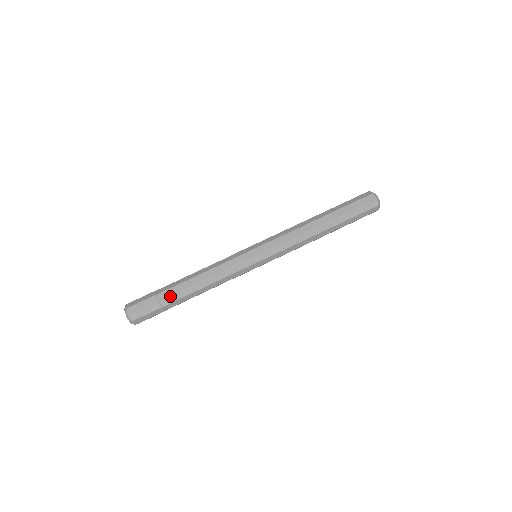
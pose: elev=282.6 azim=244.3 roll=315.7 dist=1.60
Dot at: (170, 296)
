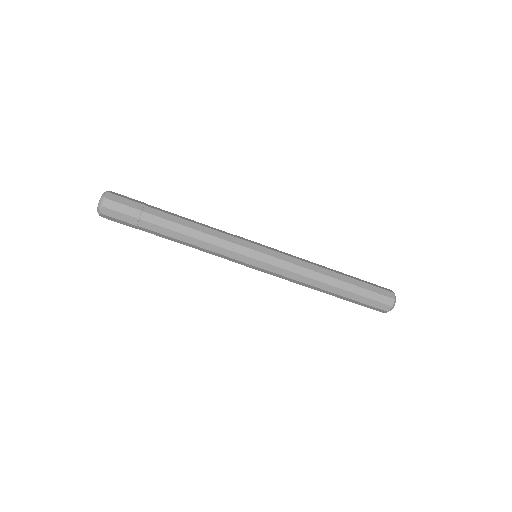
Dot at: occluded
